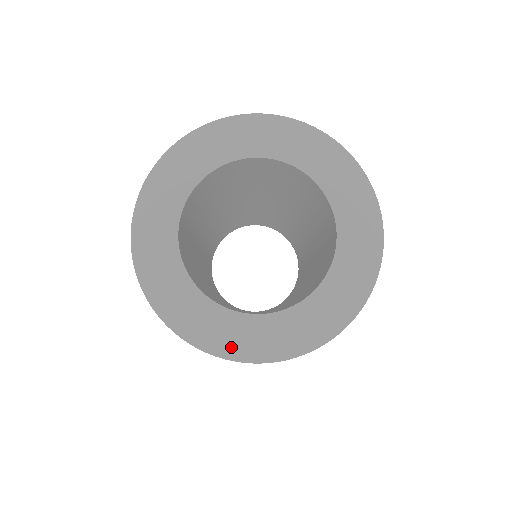
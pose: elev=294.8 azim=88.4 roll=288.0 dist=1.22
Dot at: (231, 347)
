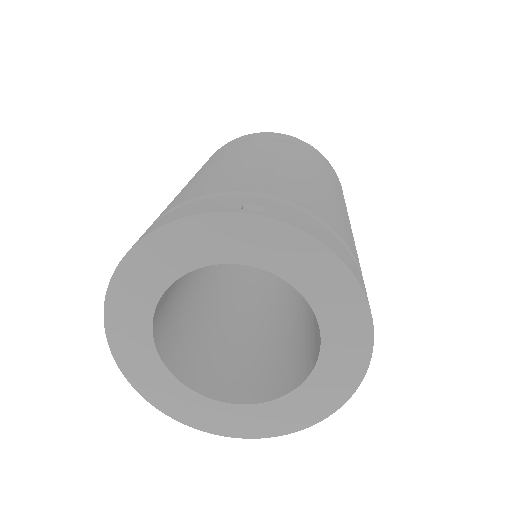
Dot at: (197, 420)
